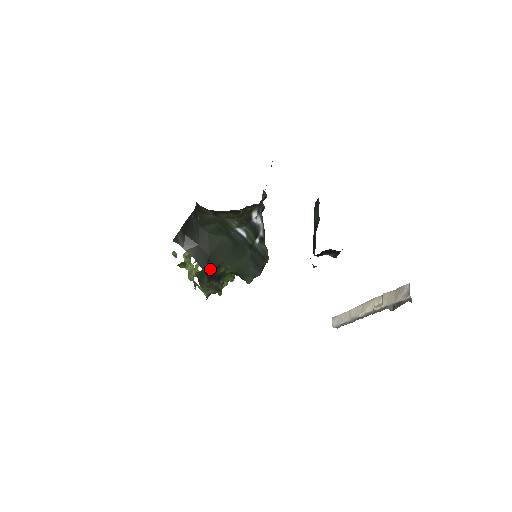
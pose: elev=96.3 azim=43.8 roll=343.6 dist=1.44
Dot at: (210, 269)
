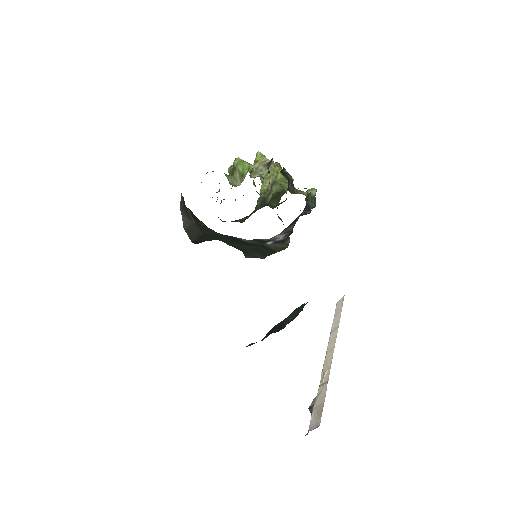
Dot at: (202, 240)
